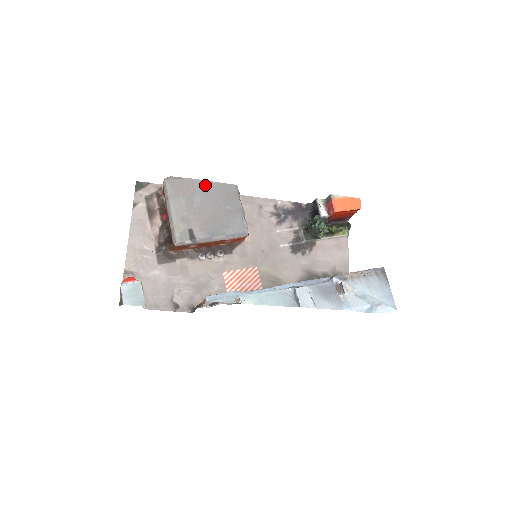
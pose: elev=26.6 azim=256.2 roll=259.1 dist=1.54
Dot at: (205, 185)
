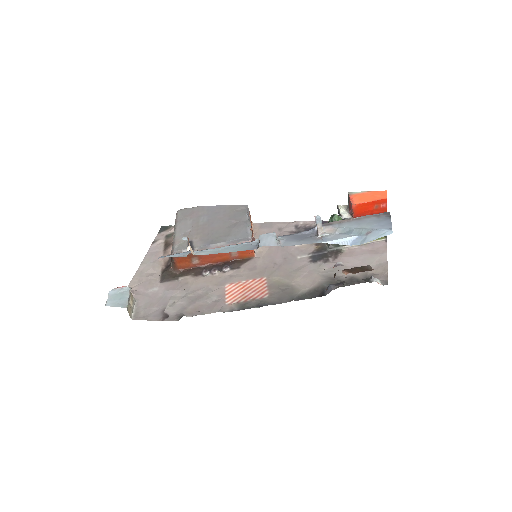
Dot at: (214, 209)
